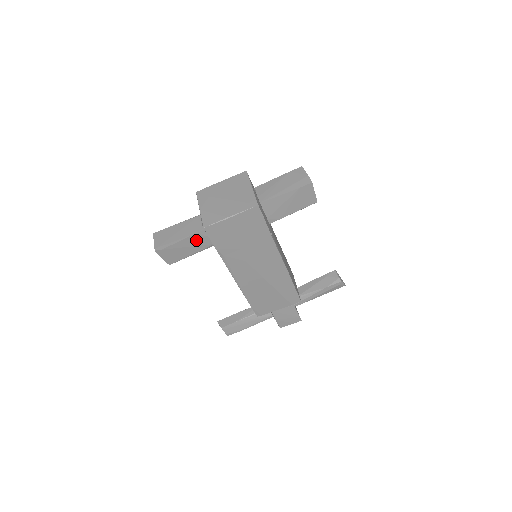
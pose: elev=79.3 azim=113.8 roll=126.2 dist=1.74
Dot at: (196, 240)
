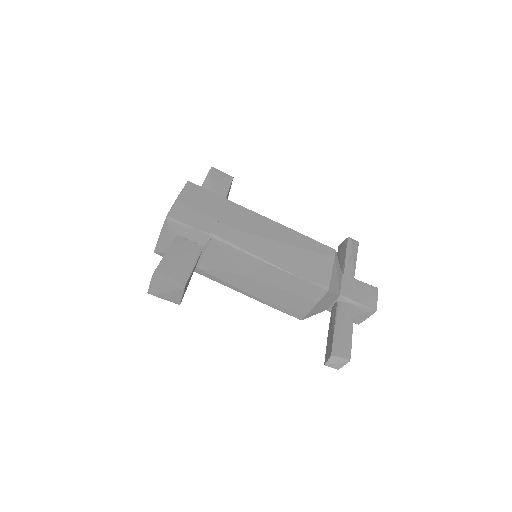
Dot at: (180, 248)
